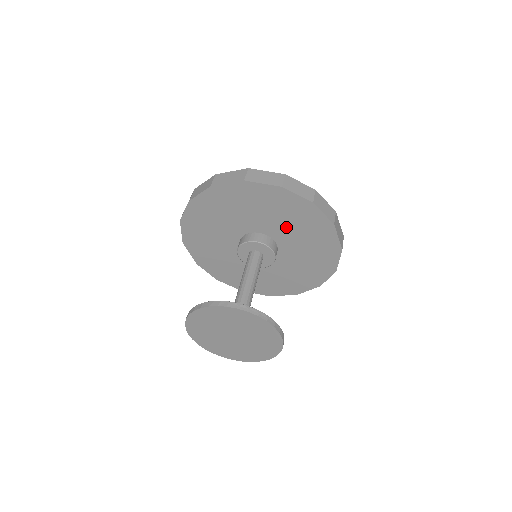
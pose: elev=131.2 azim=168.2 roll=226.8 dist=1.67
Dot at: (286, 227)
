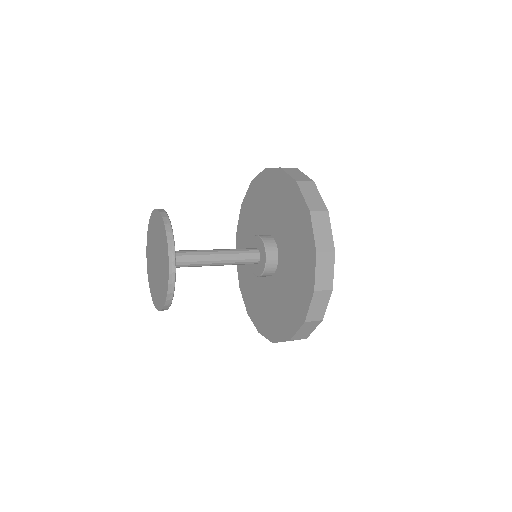
Dot at: (276, 214)
